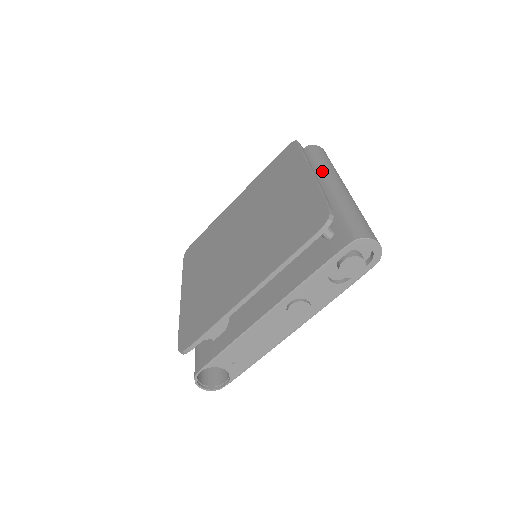
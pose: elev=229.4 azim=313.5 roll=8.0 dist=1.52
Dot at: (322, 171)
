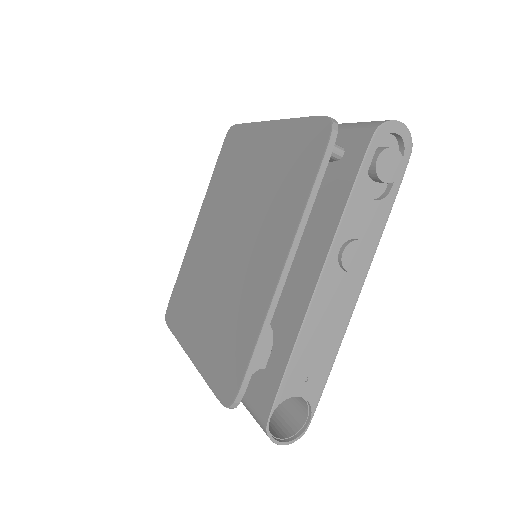
Dot at: occluded
